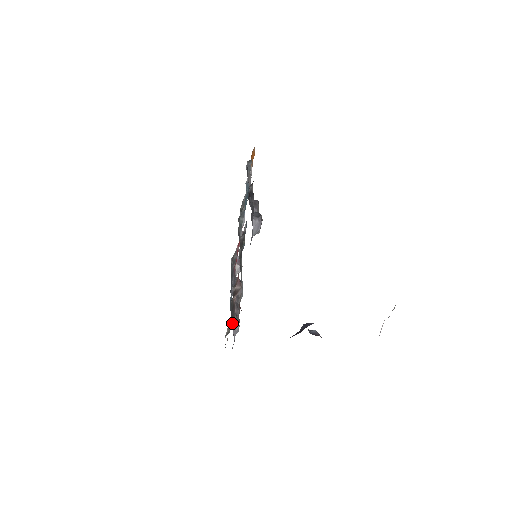
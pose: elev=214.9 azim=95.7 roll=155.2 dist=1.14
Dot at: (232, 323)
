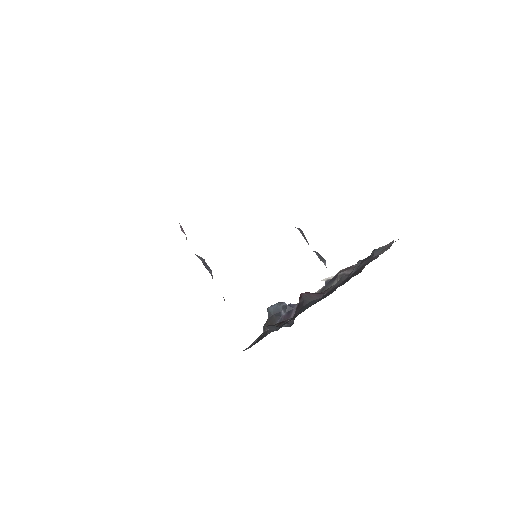
Dot at: occluded
